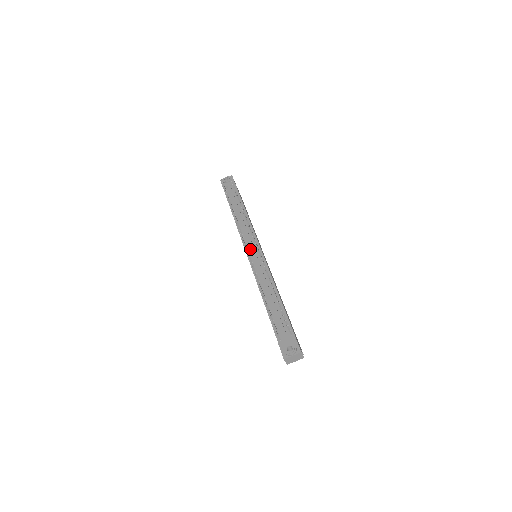
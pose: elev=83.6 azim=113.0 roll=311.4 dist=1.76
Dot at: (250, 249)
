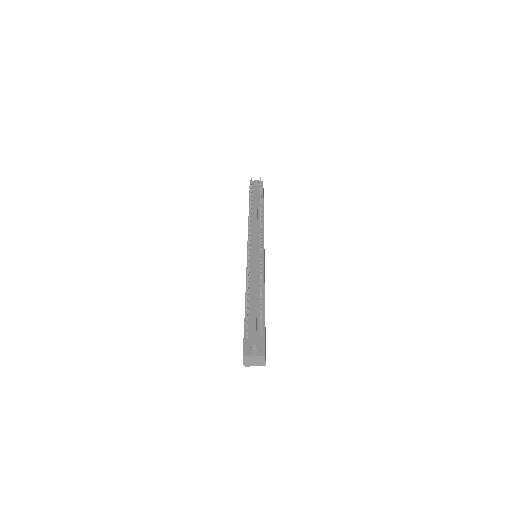
Dot at: (253, 246)
